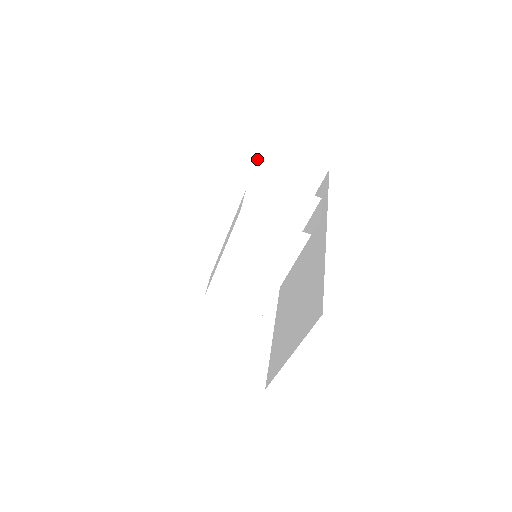
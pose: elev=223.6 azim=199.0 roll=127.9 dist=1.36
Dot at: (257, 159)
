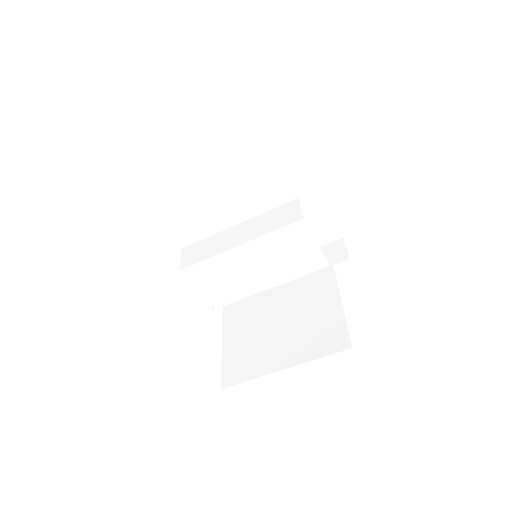
Dot at: (274, 161)
